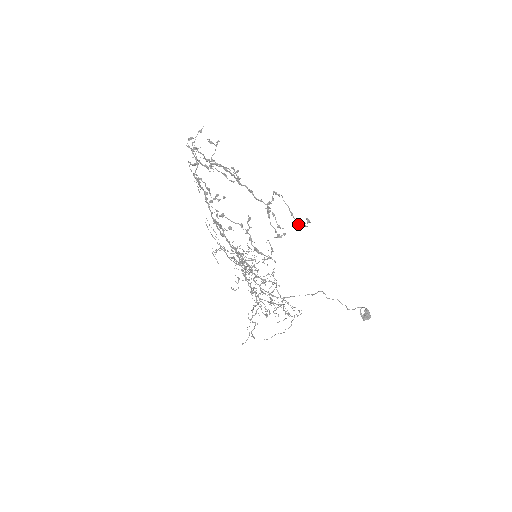
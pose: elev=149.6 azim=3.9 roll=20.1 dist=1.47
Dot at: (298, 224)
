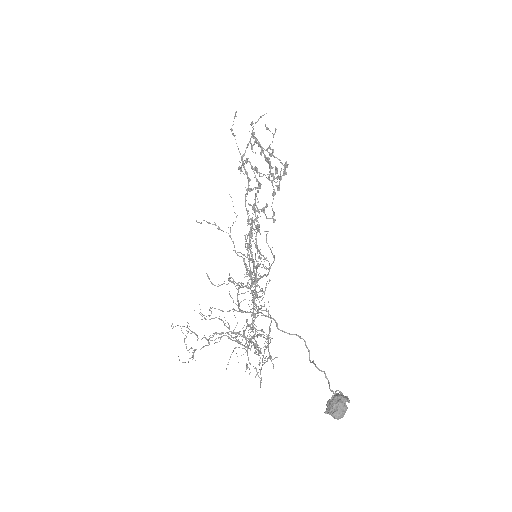
Dot at: (278, 188)
